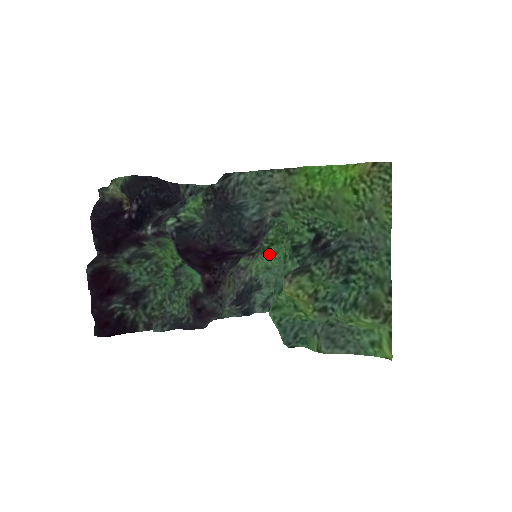
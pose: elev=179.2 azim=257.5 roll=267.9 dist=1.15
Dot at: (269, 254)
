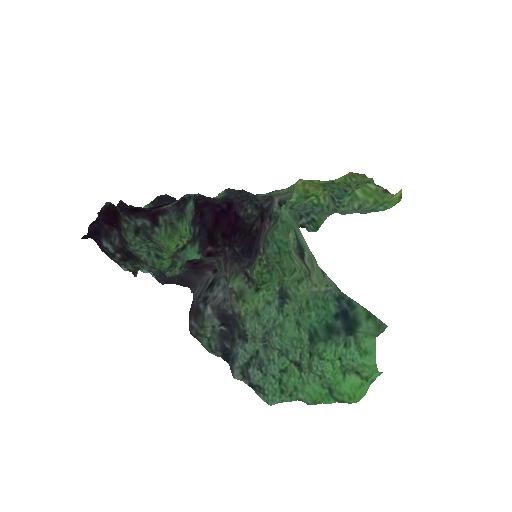
Dot at: (262, 290)
